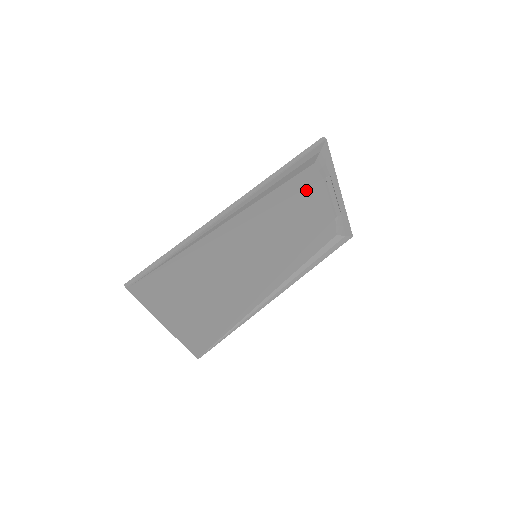
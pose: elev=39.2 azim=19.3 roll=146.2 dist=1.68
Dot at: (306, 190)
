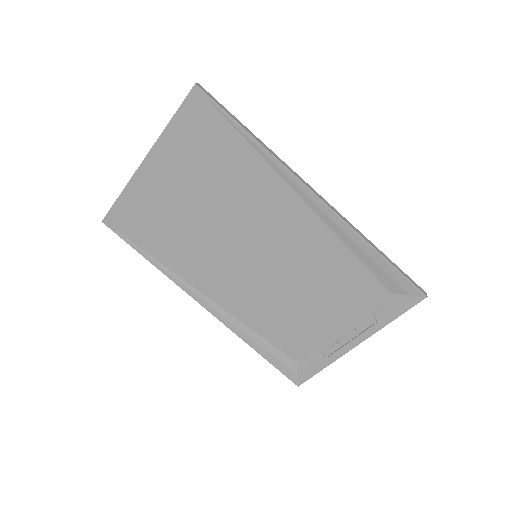
Dot at: (354, 295)
